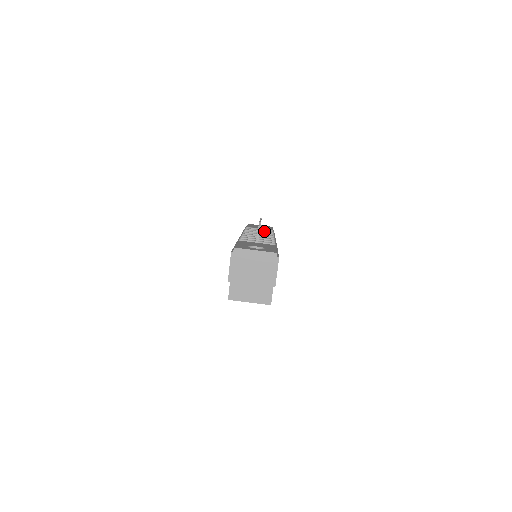
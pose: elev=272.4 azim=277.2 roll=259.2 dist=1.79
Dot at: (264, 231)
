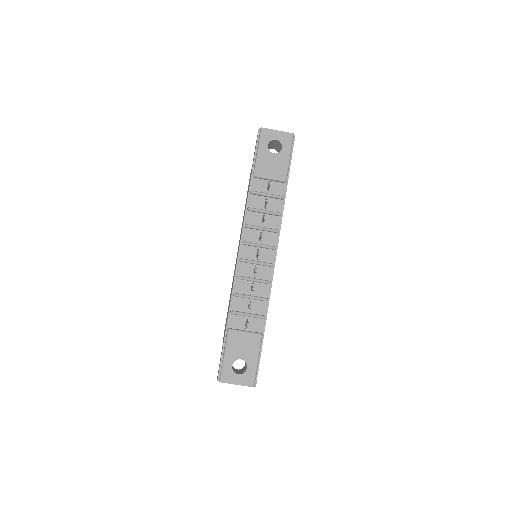
Dot at: (272, 197)
